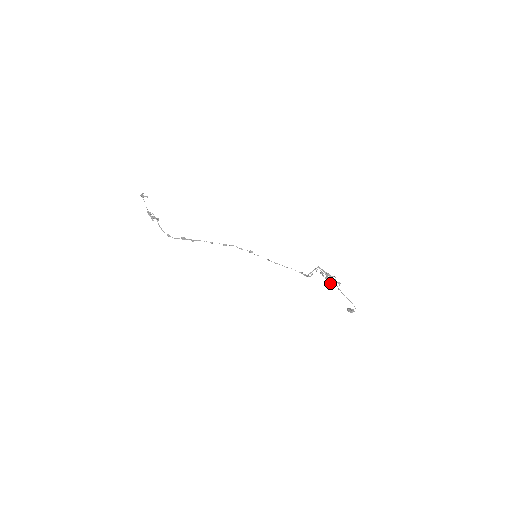
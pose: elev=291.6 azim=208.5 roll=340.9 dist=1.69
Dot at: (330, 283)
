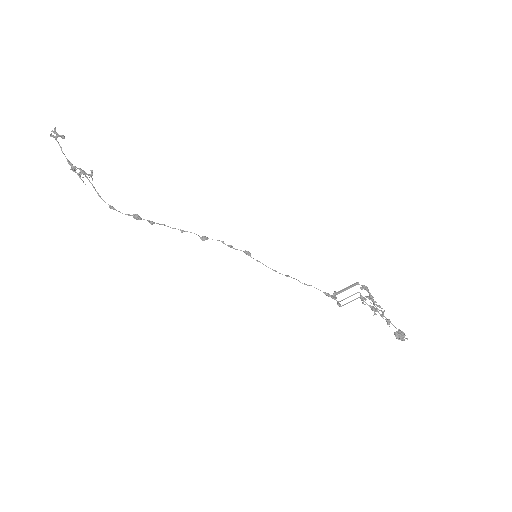
Dot at: (374, 304)
